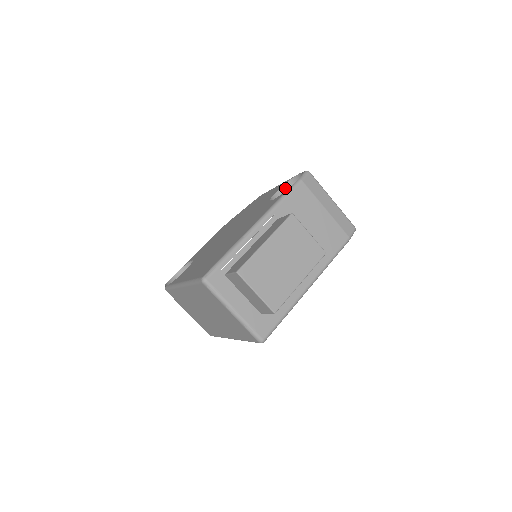
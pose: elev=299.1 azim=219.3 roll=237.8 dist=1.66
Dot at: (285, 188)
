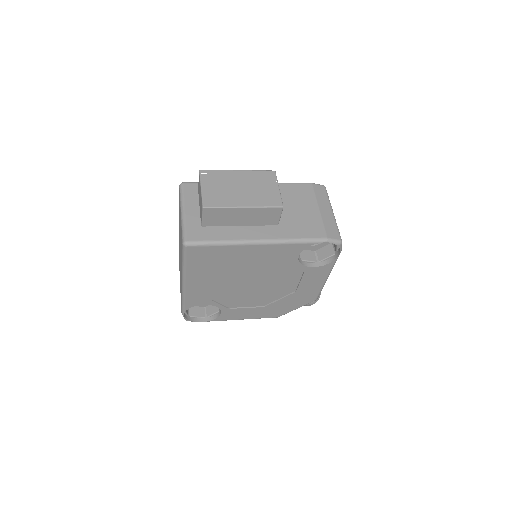
Dot at: occluded
